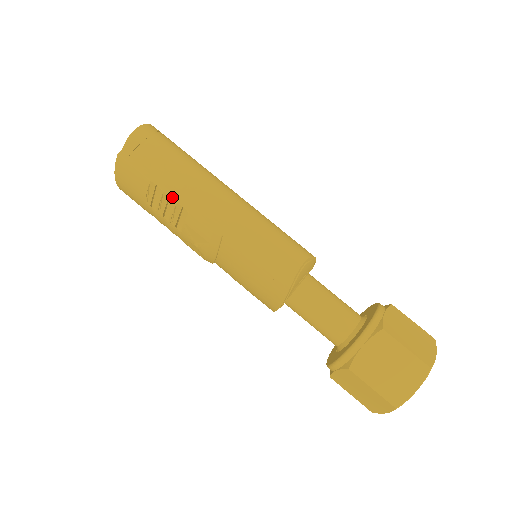
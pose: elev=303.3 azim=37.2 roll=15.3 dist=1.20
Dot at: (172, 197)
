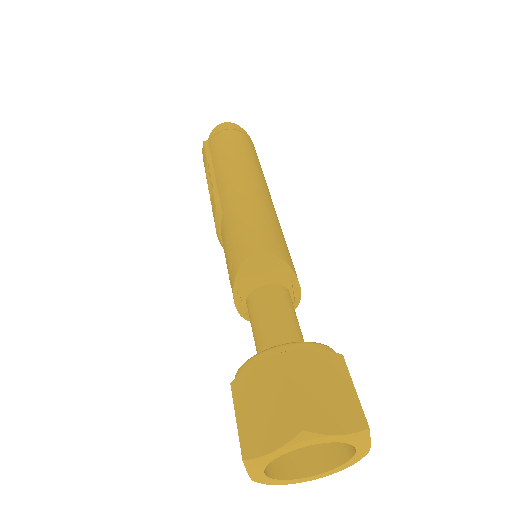
Dot at: (211, 176)
